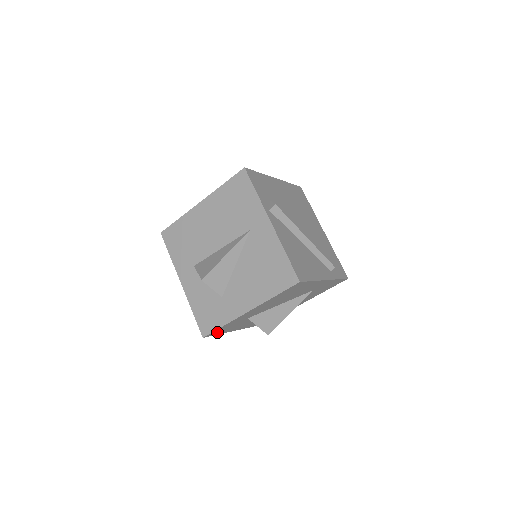
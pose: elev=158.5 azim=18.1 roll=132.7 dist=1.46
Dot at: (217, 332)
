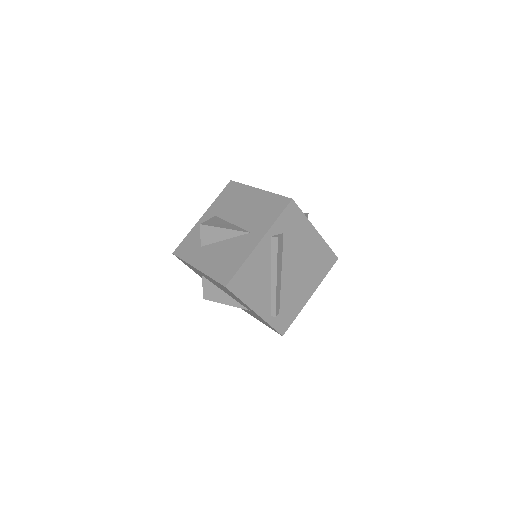
Dot at: occluded
